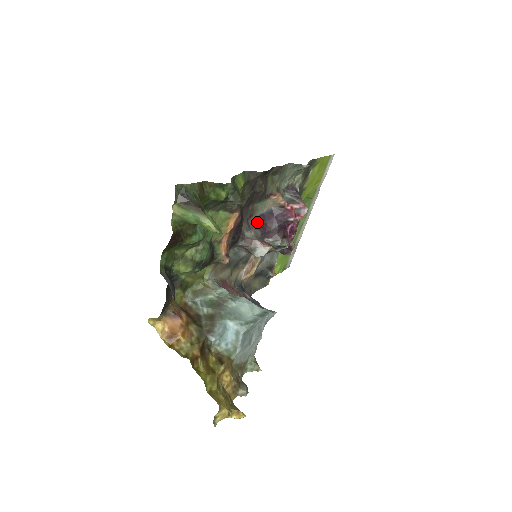
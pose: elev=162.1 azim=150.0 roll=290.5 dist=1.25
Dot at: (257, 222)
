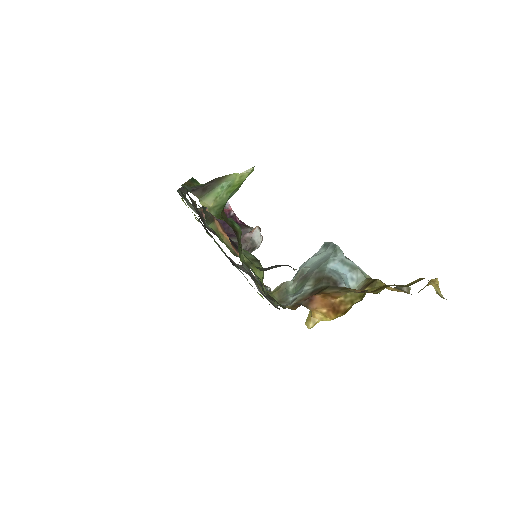
Dot at: occluded
